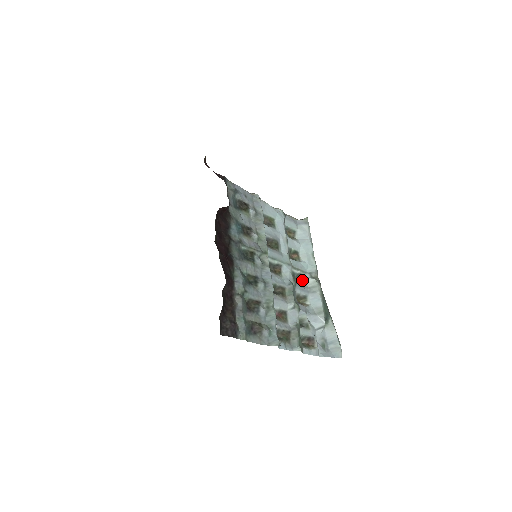
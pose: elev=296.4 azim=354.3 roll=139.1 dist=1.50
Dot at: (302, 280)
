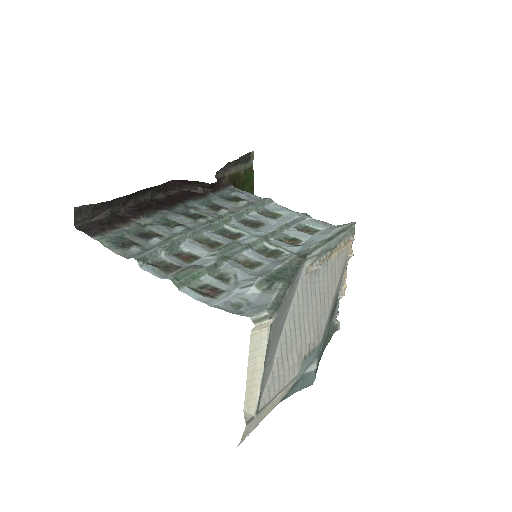
Dot at: (276, 255)
